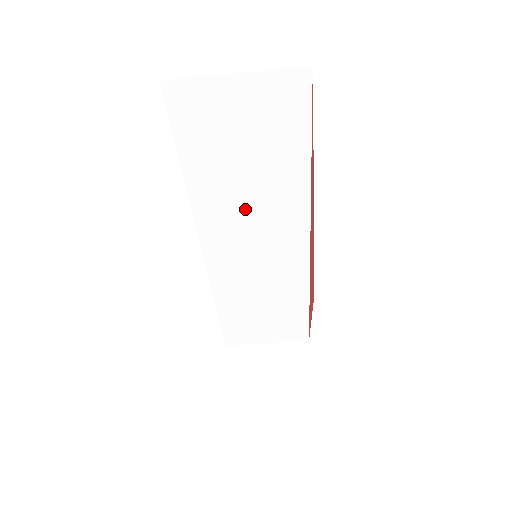
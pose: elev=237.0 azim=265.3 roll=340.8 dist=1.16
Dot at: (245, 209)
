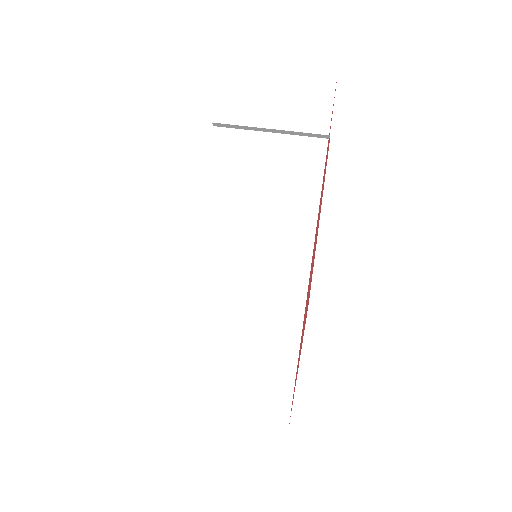
Dot at: (257, 202)
